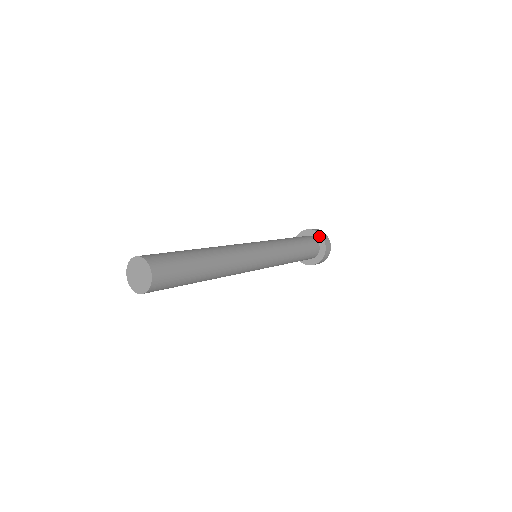
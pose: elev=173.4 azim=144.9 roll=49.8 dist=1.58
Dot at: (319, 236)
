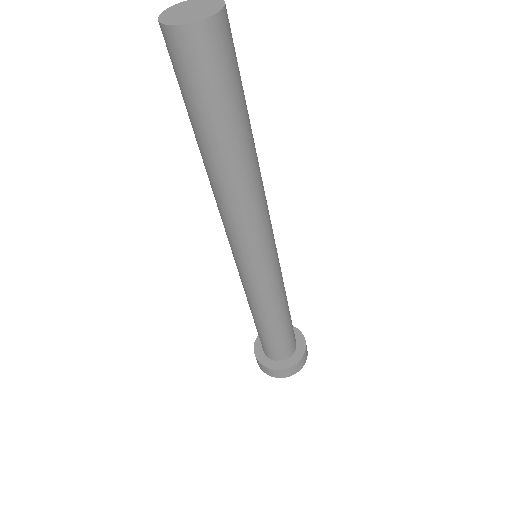
Dot at: (303, 343)
